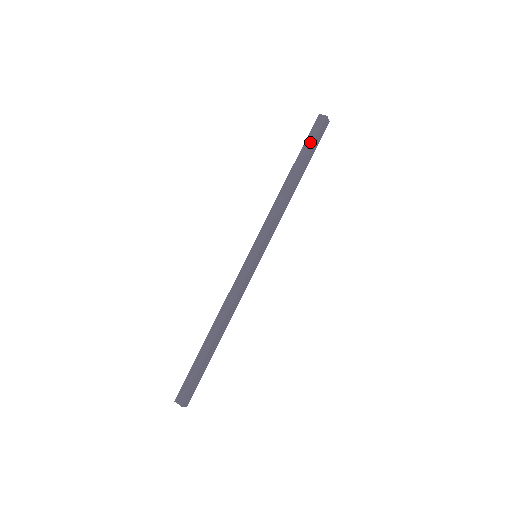
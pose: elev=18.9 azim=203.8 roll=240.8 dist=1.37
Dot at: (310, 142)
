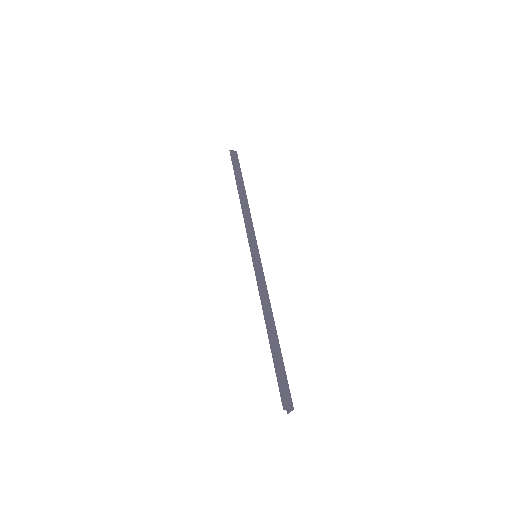
Dot at: (238, 168)
